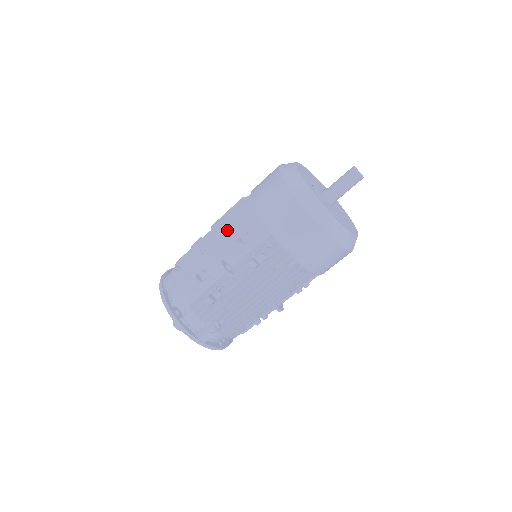
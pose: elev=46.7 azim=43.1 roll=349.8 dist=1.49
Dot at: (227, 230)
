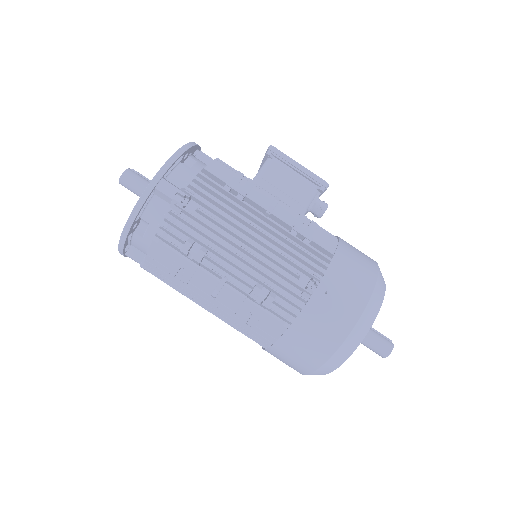
Dot at: (266, 265)
